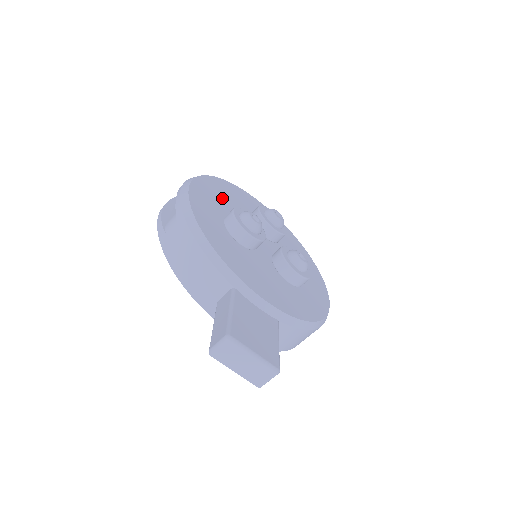
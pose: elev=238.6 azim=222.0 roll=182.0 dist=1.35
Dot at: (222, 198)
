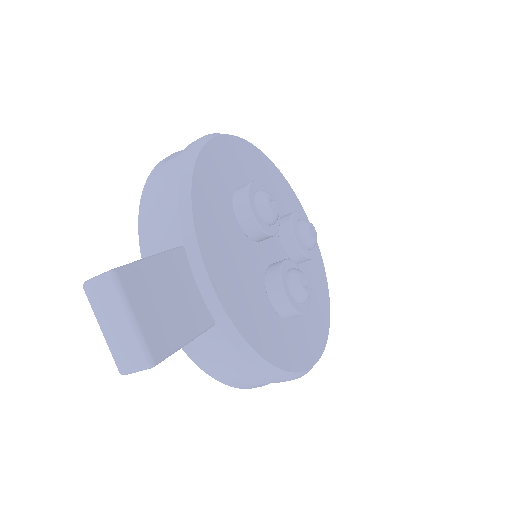
Dot at: (259, 177)
